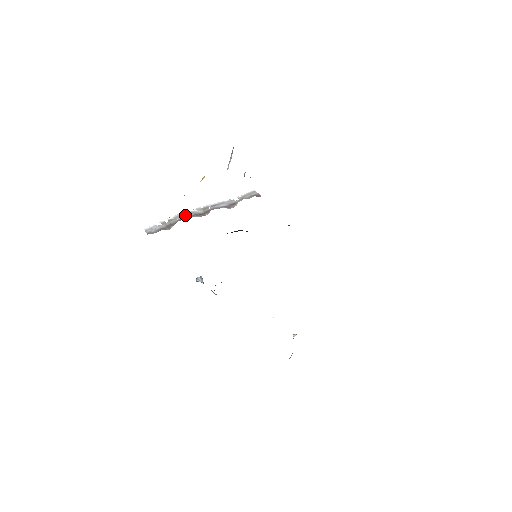
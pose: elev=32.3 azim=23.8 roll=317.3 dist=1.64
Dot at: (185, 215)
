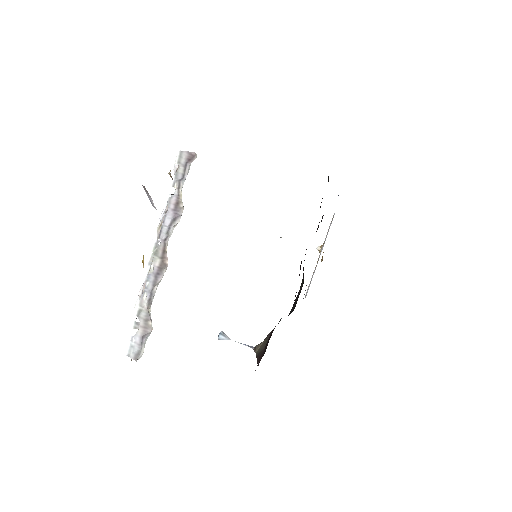
Dot at: (146, 289)
